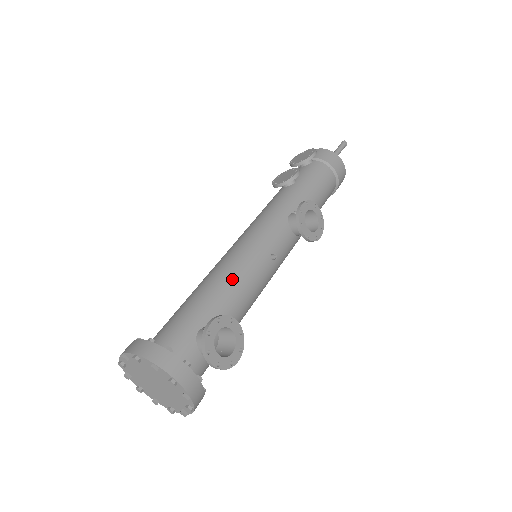
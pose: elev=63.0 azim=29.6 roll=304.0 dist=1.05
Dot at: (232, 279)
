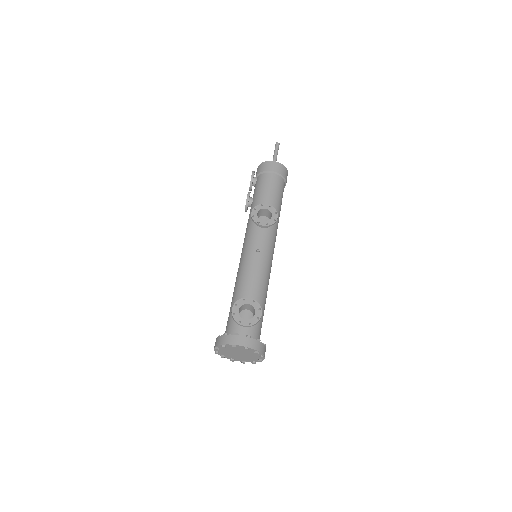
Dot at: (241, 280)
